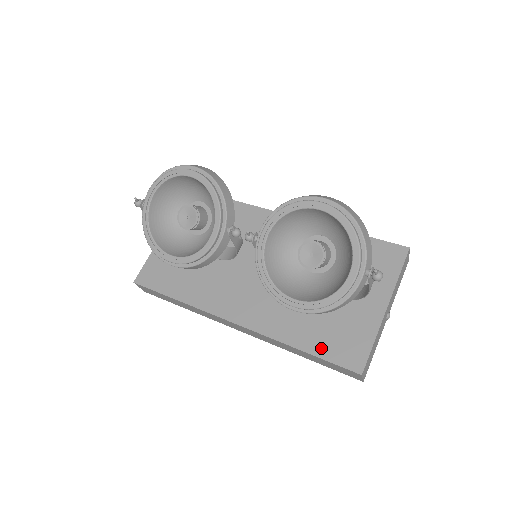
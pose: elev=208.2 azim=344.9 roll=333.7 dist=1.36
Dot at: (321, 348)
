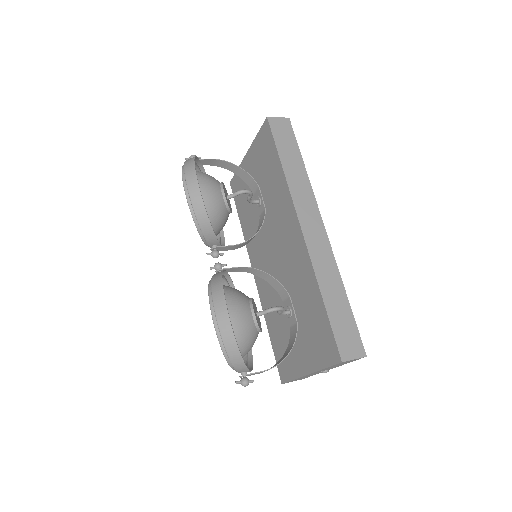
Dot at: (275, 346)
